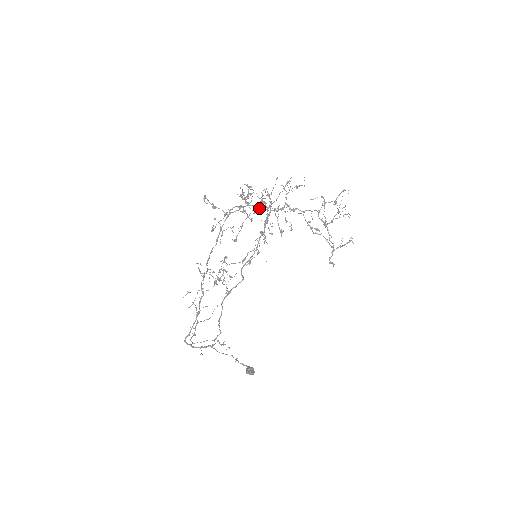
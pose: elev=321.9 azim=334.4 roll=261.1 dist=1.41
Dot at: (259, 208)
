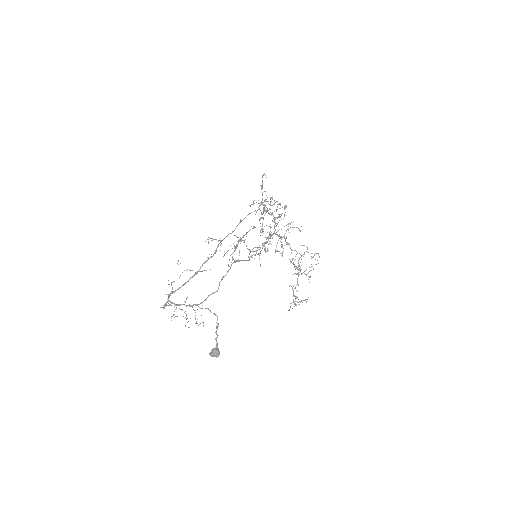
Dot at: occluded
